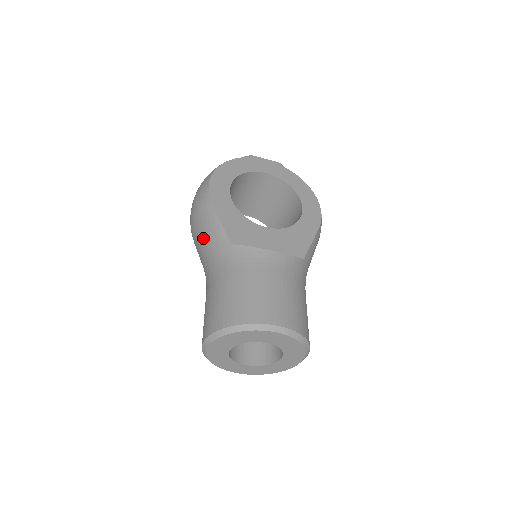
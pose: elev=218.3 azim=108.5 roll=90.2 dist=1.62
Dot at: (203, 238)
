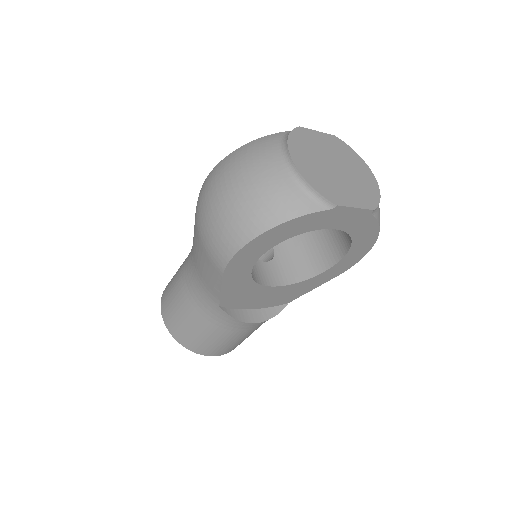
Dot at: (199, 264)
